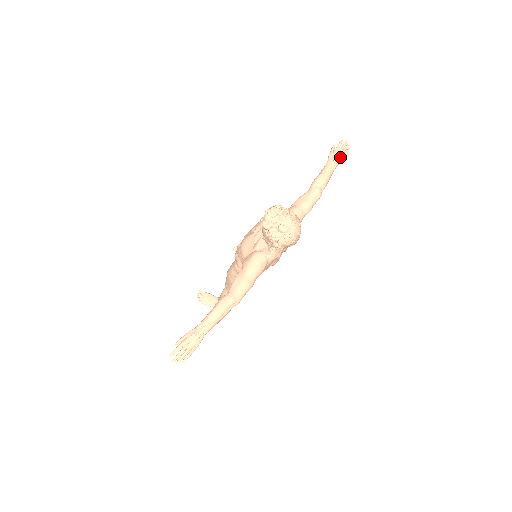
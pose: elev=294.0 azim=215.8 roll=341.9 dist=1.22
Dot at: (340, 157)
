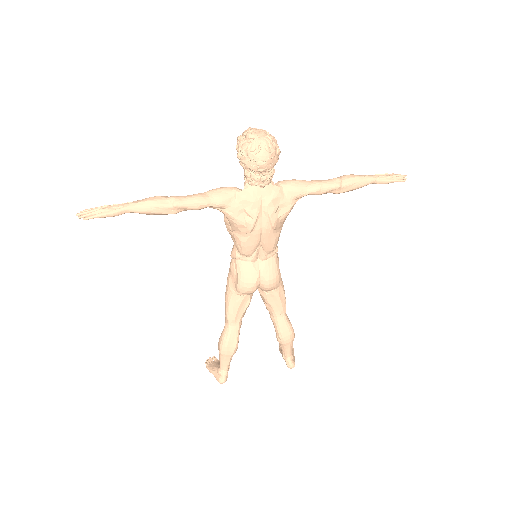
Dot at: (386, 176)
